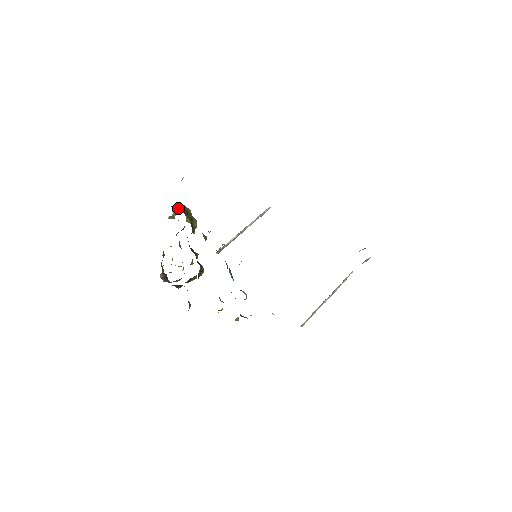
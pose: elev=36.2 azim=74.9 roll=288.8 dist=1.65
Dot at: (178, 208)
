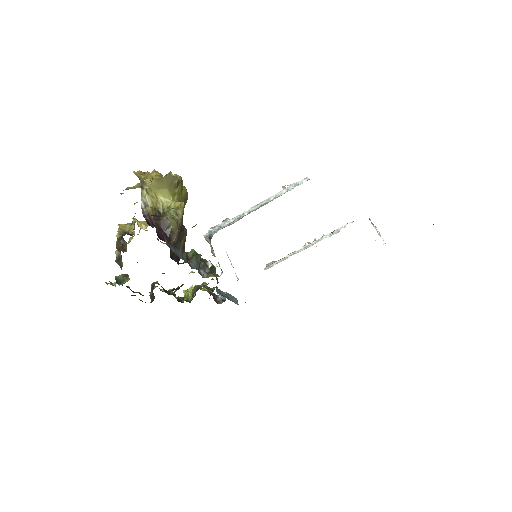
Dot at: (162, 186)
